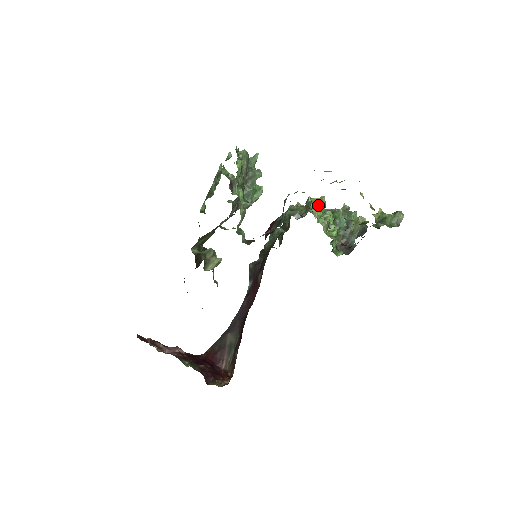
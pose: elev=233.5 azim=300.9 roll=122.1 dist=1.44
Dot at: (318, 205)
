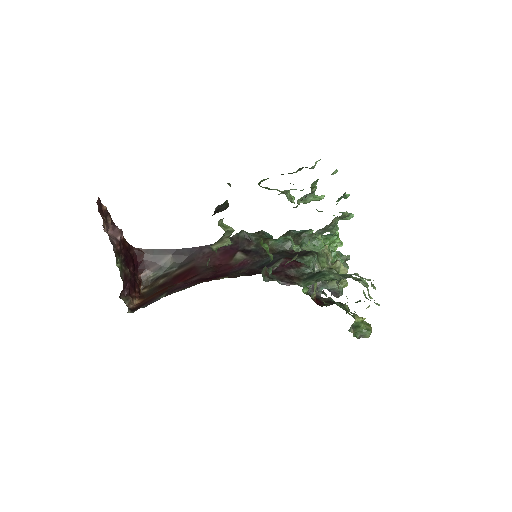
Dot at: (337, 280)
